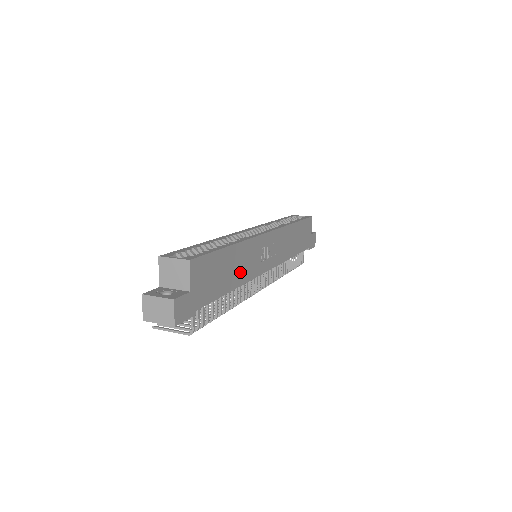
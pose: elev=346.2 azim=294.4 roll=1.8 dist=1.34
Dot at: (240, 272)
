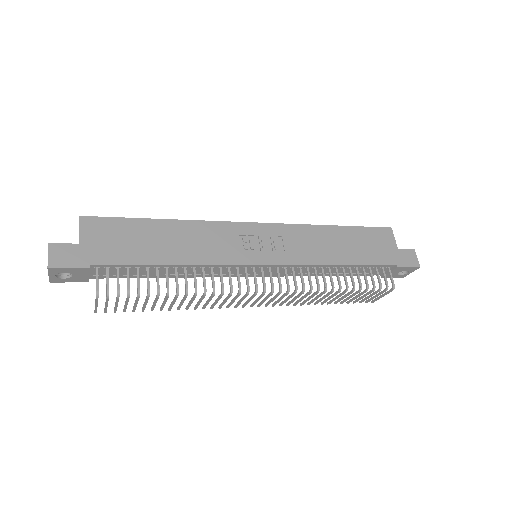
Dot at: (188, 250)
